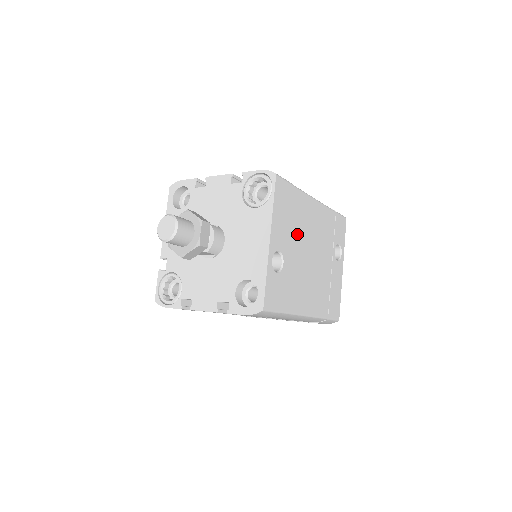
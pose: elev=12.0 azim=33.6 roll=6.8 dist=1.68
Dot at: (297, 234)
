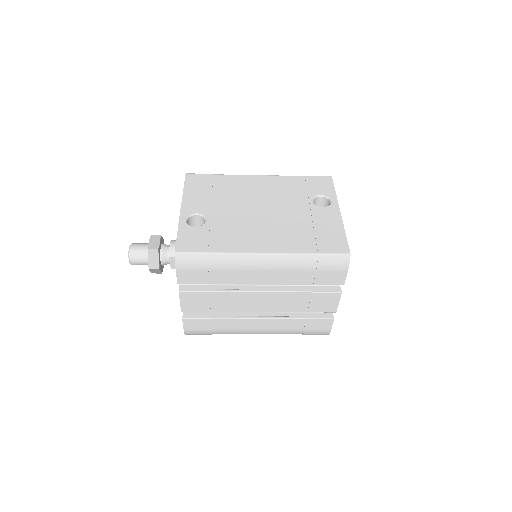
Dot at: (229, 200)
